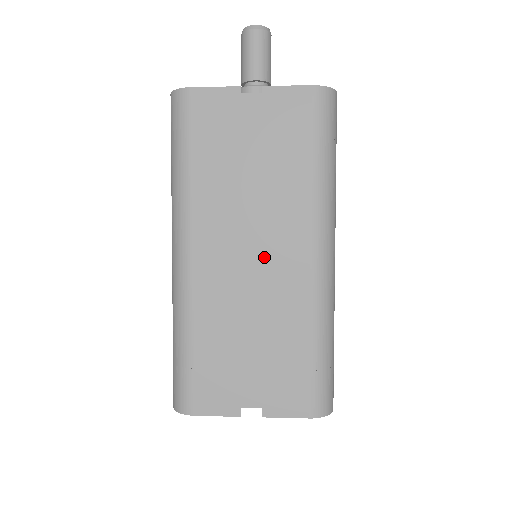
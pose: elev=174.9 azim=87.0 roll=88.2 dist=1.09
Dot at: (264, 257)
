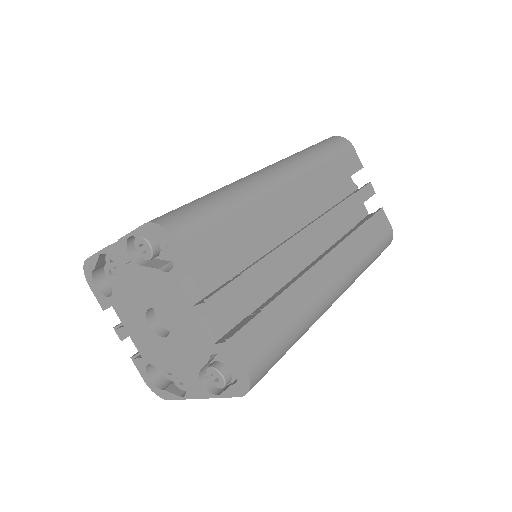
Dot at: occluded
